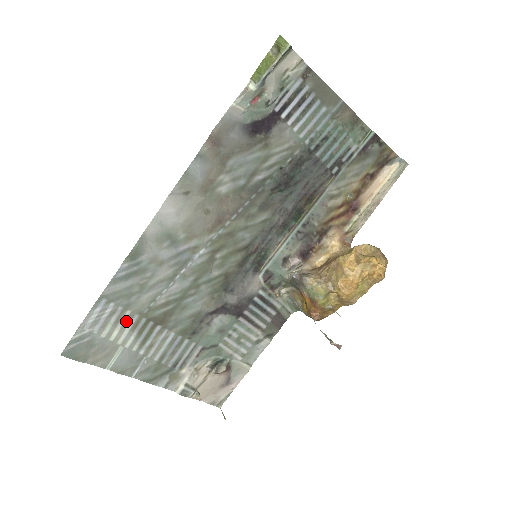
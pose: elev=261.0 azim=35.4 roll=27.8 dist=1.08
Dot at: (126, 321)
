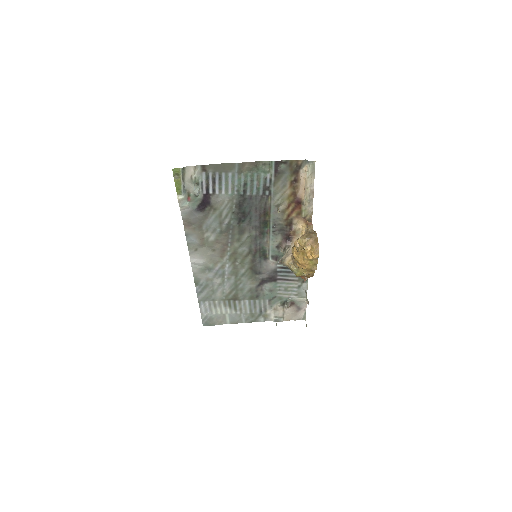
Dot at: (219, 305)
